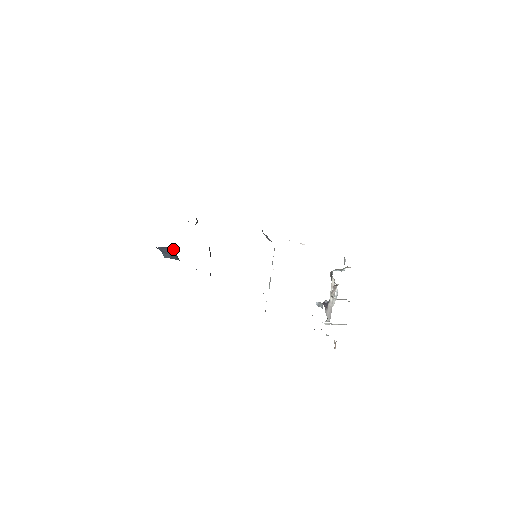
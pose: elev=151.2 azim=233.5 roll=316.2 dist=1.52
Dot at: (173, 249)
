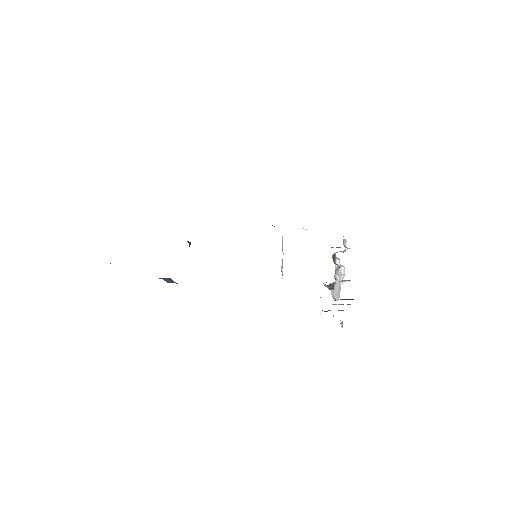
Dot at: (169, 278)
